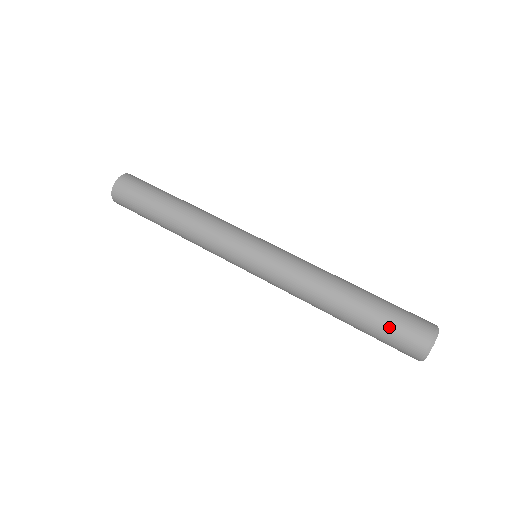
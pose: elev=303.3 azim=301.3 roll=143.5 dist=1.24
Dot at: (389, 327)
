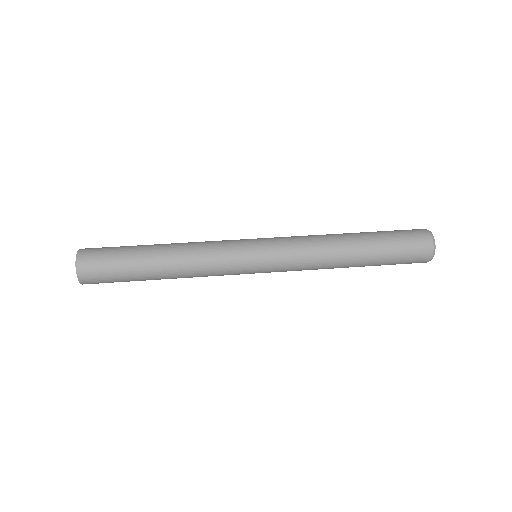
Dot at: (399, 249)
